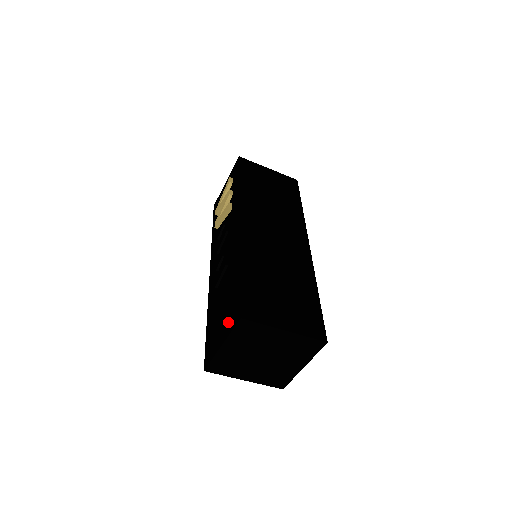
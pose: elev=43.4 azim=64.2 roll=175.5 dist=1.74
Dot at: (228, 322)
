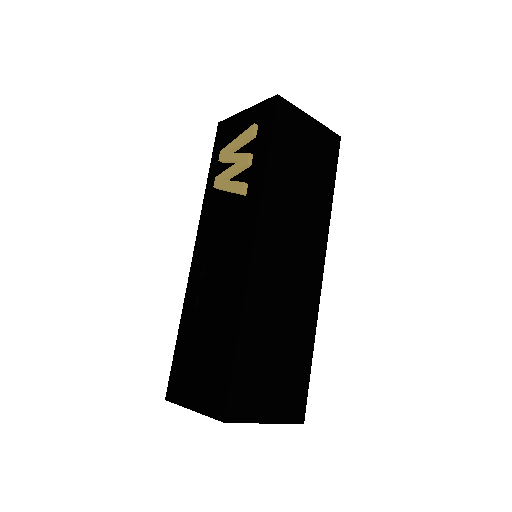
Dot at: (206, 394)
